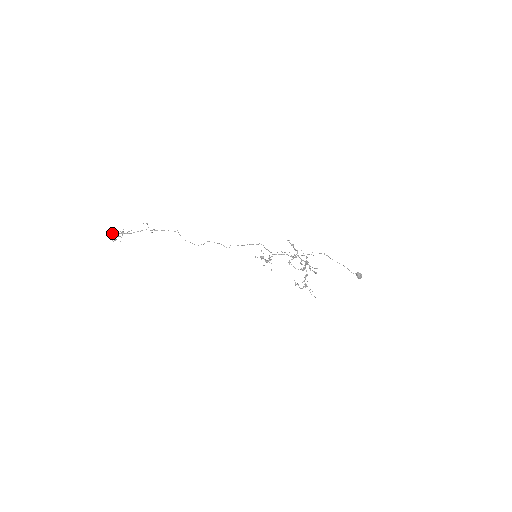
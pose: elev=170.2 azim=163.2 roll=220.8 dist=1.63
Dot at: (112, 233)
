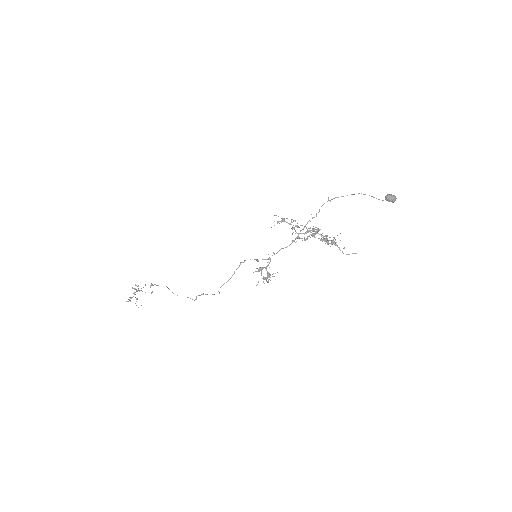
Dot at: (129, 297)
